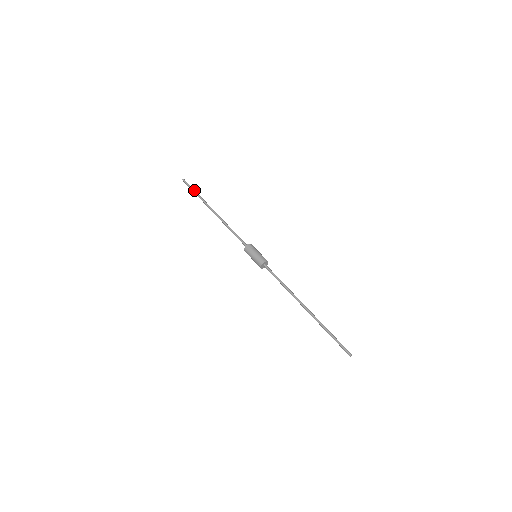
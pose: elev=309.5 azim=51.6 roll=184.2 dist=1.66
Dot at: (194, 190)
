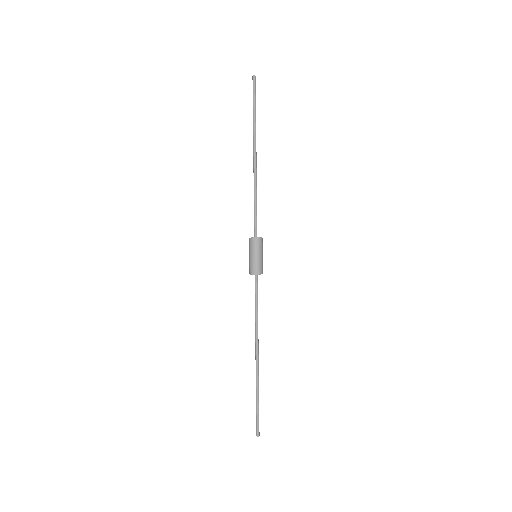
Dot at: (255, 105)
